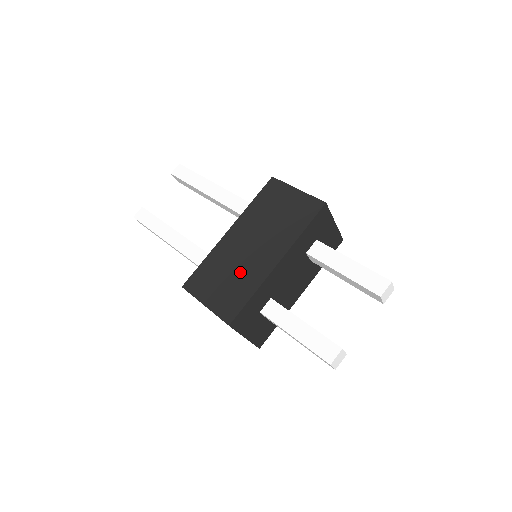
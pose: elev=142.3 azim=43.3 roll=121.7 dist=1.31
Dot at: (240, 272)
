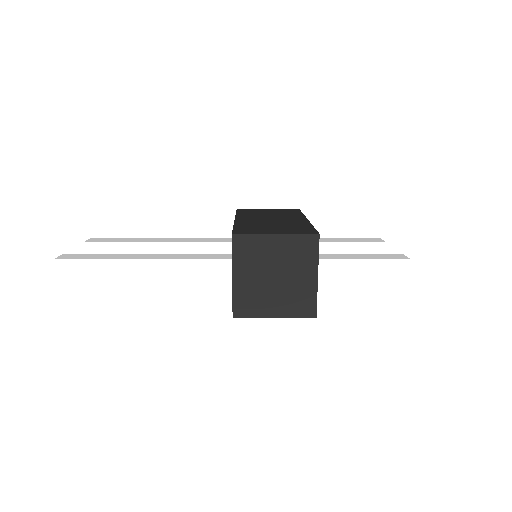
Dot at: (282, 224)
